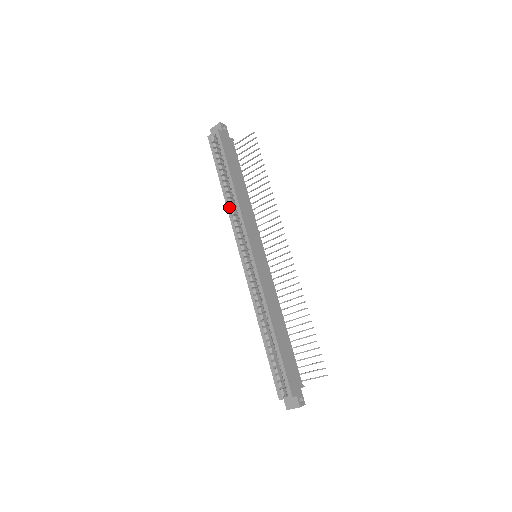
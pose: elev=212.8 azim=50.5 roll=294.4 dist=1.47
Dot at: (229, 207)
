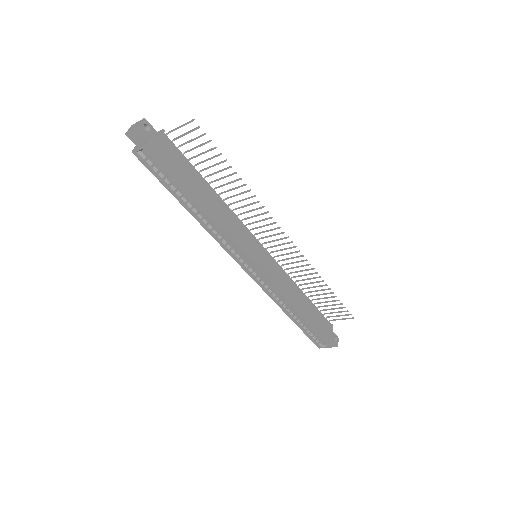
Dot at: (207, 228)
